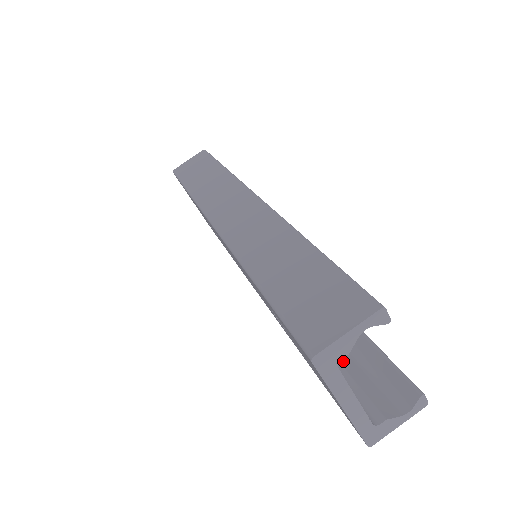
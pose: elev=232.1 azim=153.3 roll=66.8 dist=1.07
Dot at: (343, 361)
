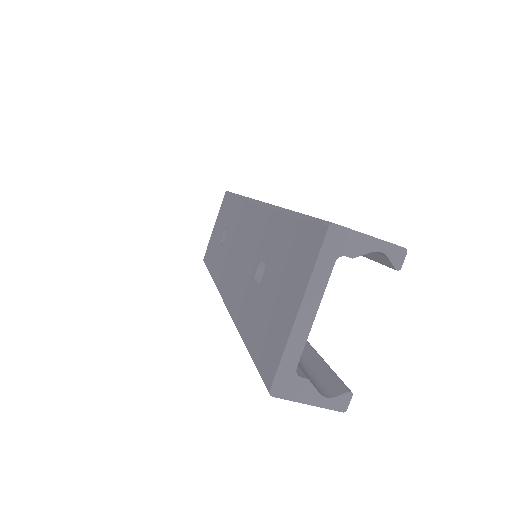
Dot at: occluded
